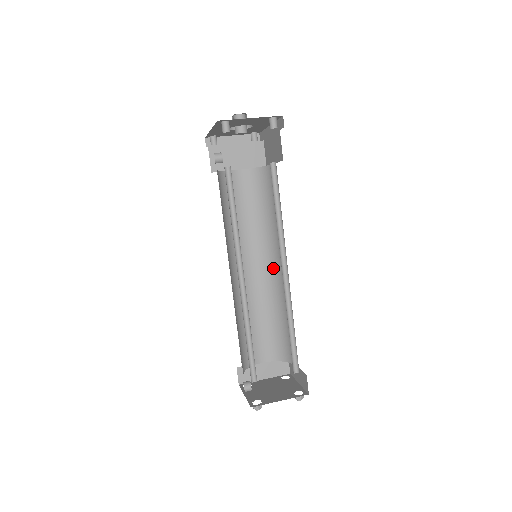
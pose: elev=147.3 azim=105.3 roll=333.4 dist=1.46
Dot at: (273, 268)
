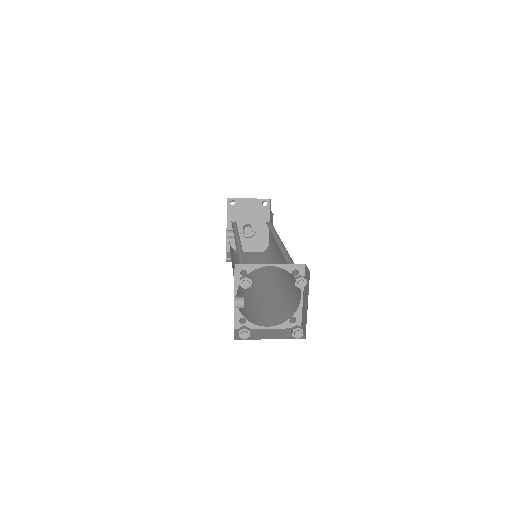
Dot at: (276, 276)
